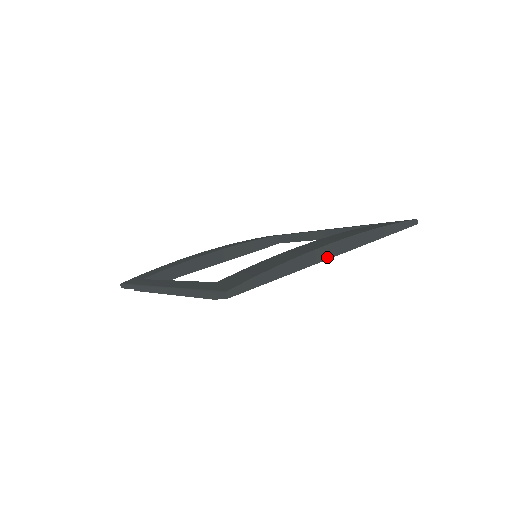
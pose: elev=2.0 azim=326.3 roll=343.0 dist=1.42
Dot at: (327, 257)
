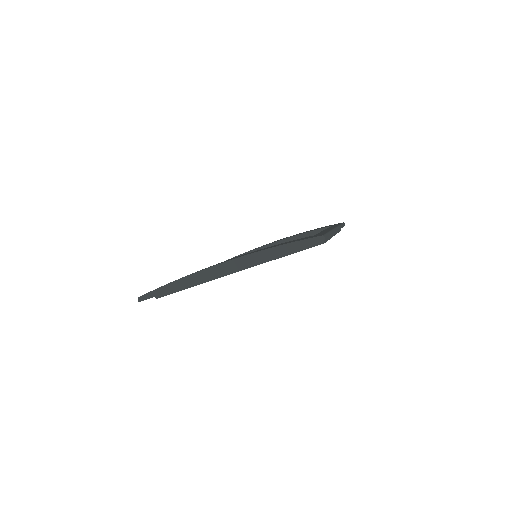
Dot at: (215, 275)
